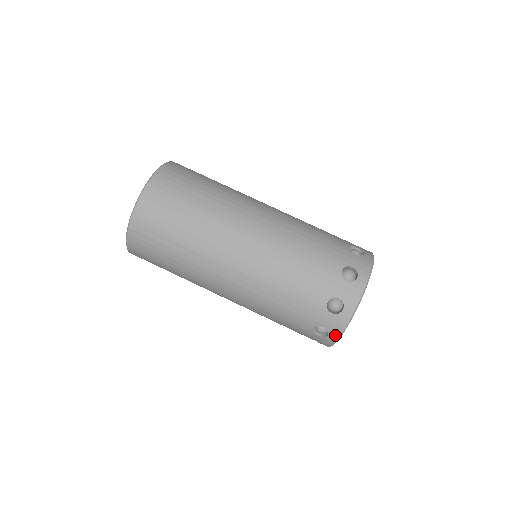
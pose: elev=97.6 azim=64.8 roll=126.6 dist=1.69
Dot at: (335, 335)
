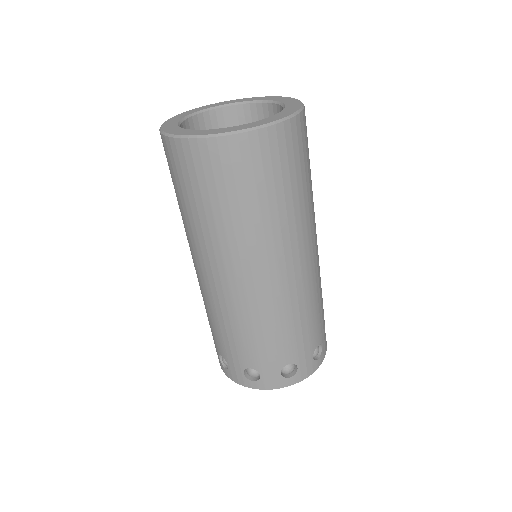
Dot at: (229, 375)
